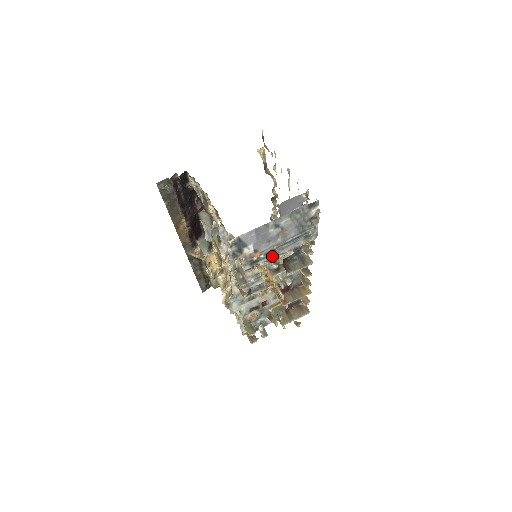
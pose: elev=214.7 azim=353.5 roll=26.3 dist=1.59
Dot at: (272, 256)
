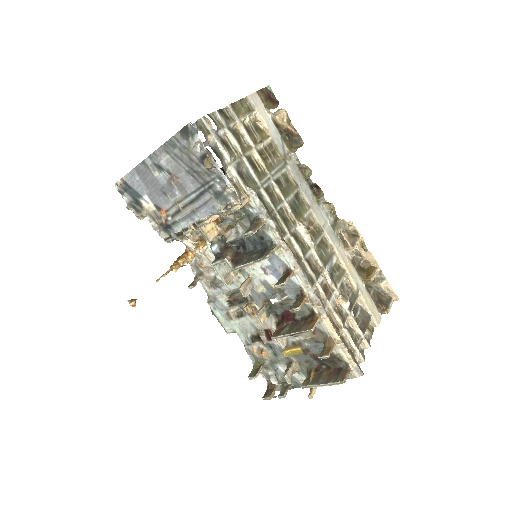
Dot at: (188, 223)
